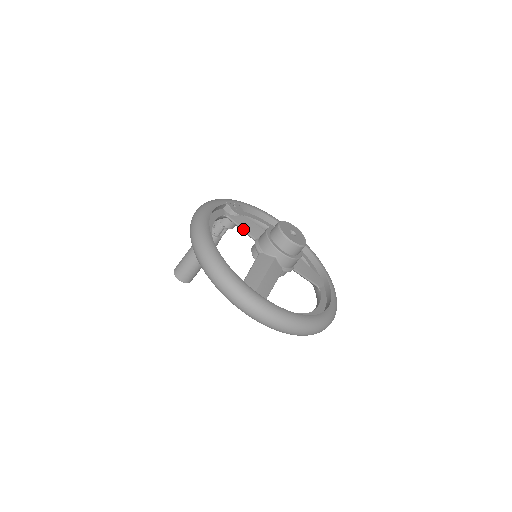
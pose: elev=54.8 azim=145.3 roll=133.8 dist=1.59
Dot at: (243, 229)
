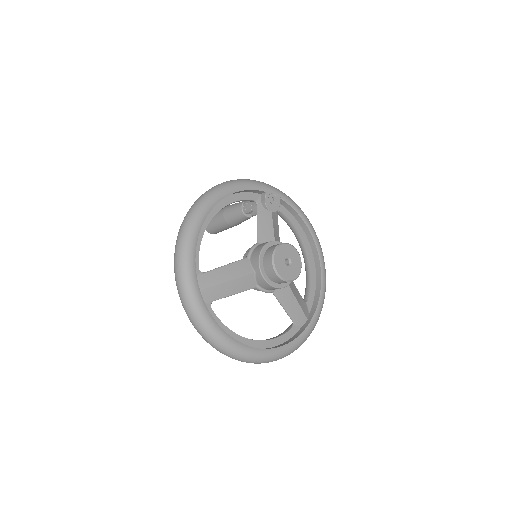
Dot at: (257, 225)
